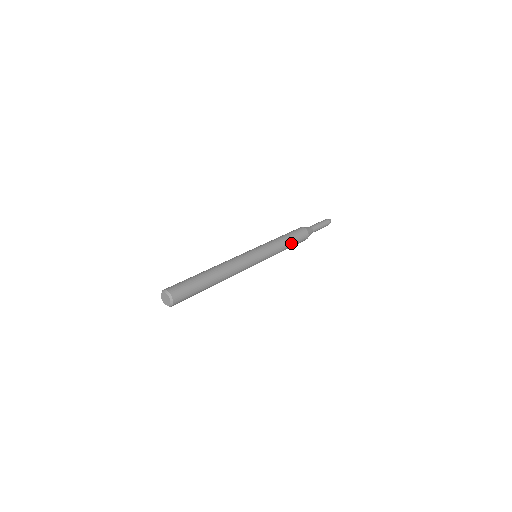
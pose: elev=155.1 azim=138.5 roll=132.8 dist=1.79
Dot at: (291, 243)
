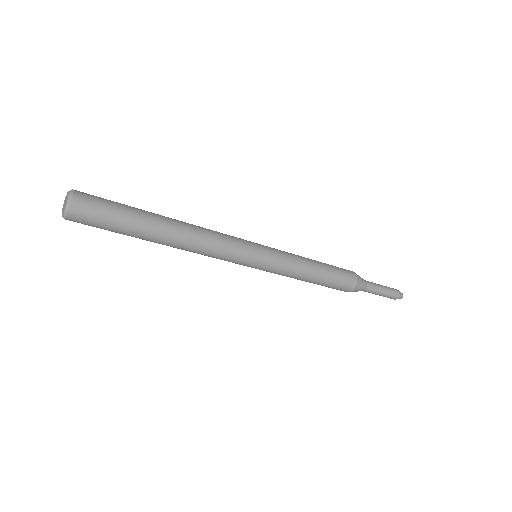
Dot at: (322, 272)
